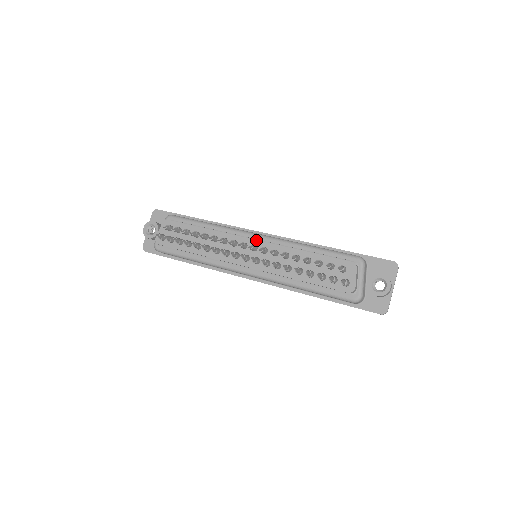
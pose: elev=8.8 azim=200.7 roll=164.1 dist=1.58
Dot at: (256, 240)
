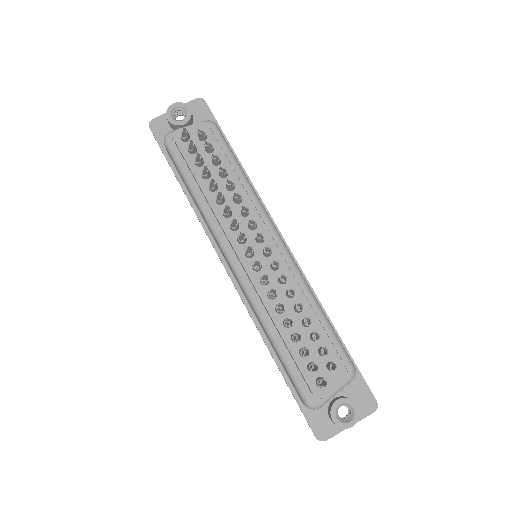
Dot at: occluded
